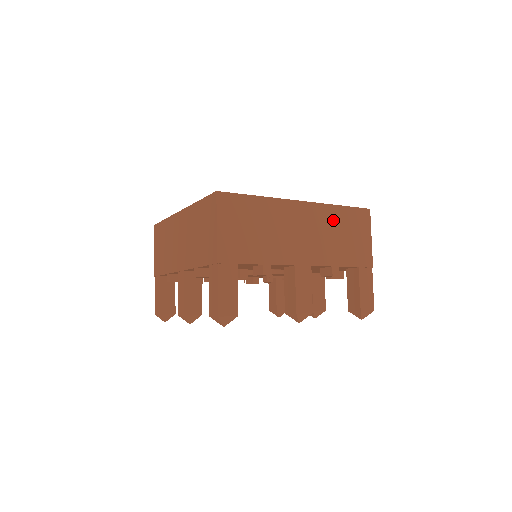
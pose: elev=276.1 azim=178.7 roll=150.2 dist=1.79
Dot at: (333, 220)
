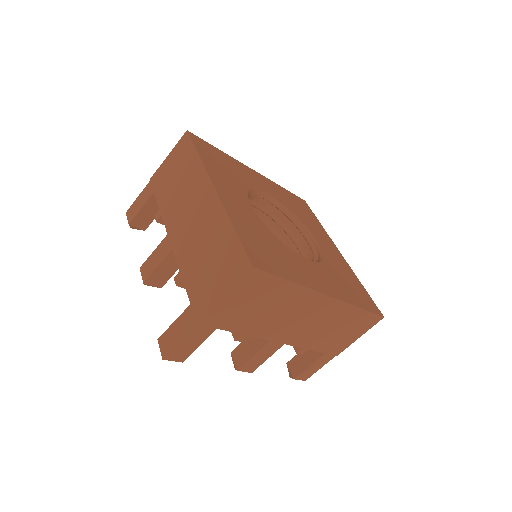
Dot at: (342, 317)
